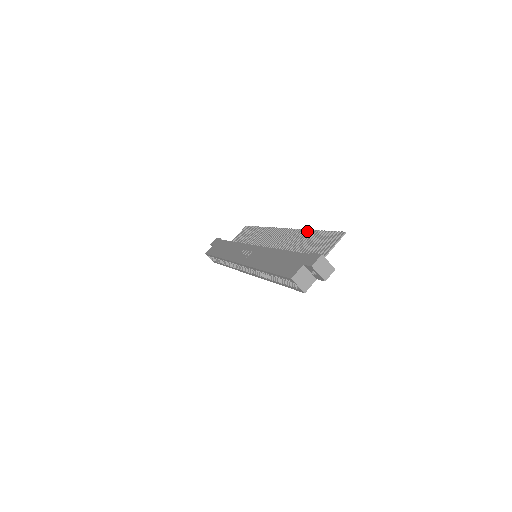
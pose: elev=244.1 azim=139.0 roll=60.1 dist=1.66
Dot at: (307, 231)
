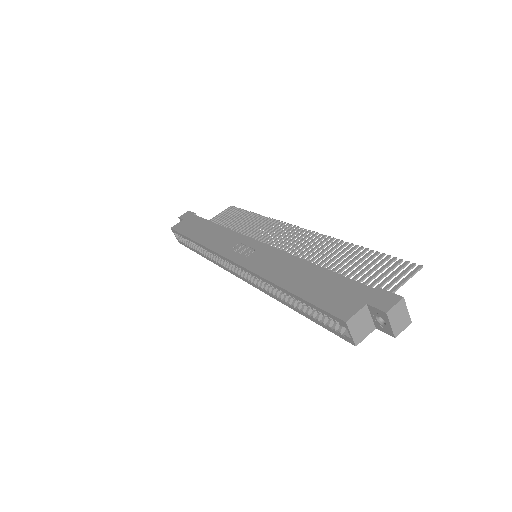
Dot at: (345, 243)
